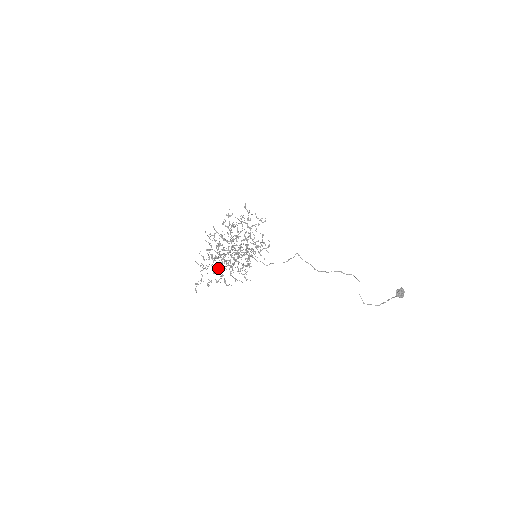
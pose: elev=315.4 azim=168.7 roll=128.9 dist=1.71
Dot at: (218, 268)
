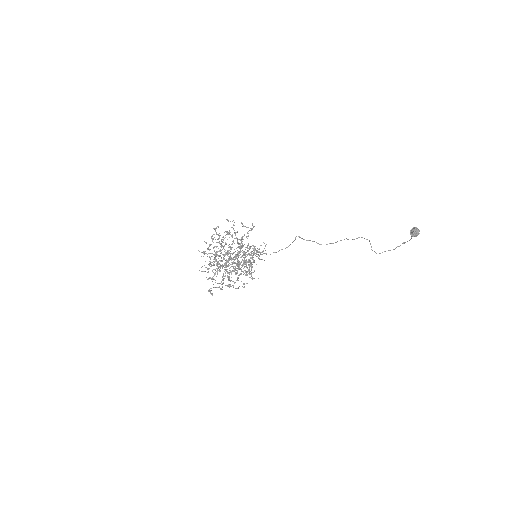
Dot at: (224, 278)
